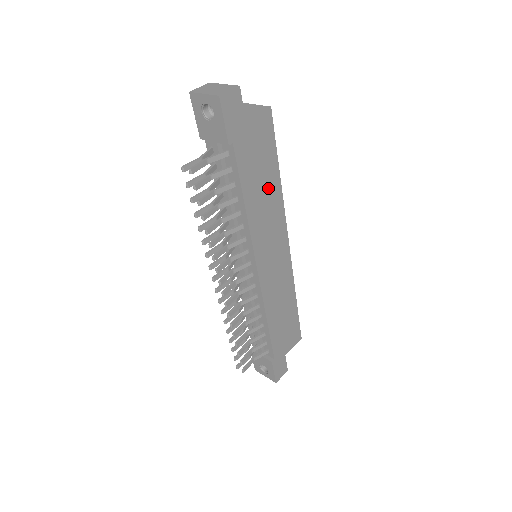
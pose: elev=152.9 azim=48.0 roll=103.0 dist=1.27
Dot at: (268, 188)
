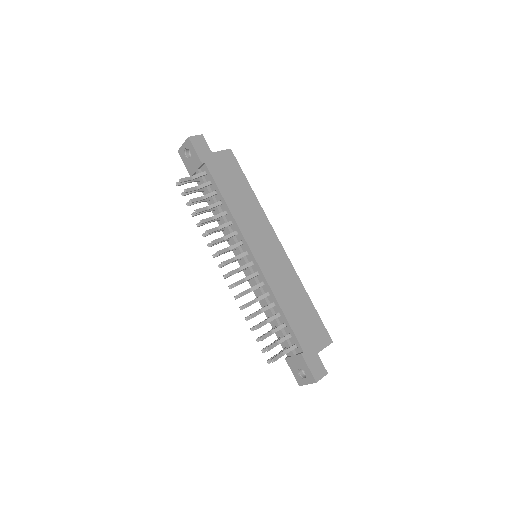
Dot at: (244, 197)
